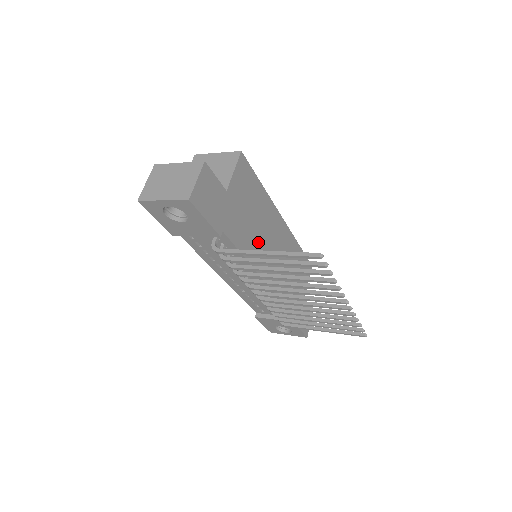
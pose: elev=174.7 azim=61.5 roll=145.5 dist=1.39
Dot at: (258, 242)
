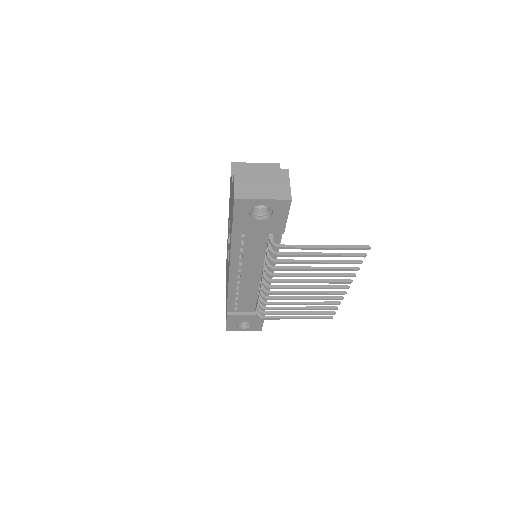
Dot at: occluded
